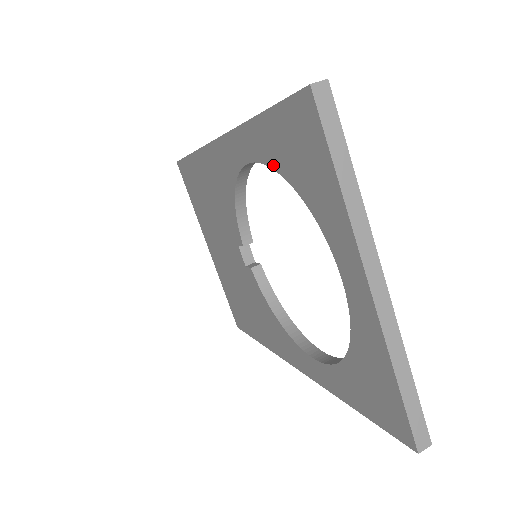
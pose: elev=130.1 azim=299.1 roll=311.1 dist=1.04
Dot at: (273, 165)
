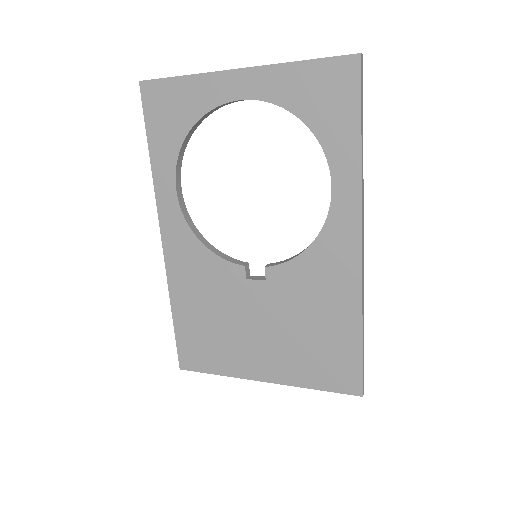
Dot at: (176, 152)
